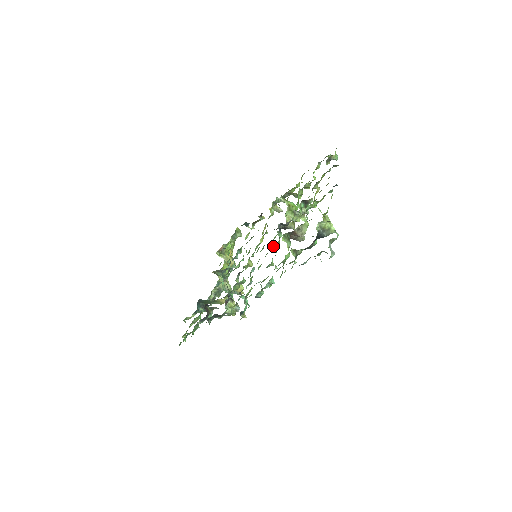
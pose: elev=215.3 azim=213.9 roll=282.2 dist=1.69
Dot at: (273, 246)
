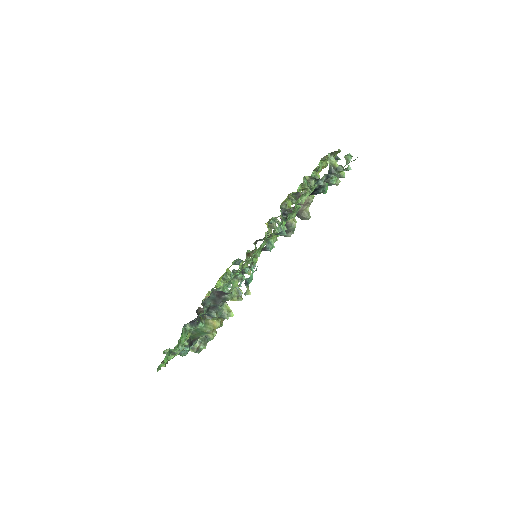
Dot at: occluded
